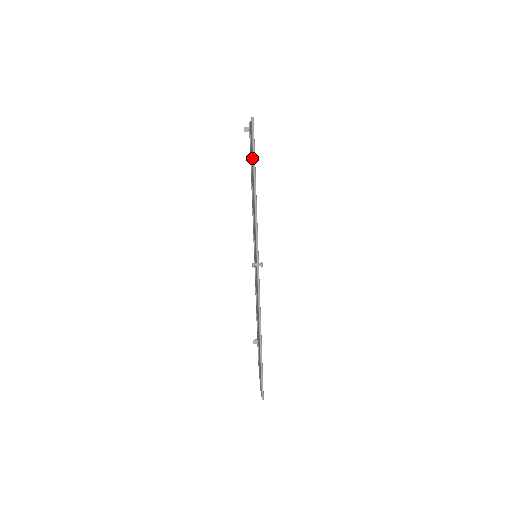
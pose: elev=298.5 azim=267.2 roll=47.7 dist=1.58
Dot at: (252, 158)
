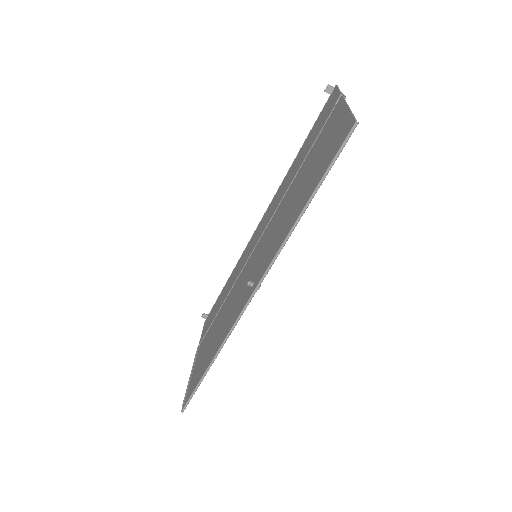
Dot at: (320, 158)
